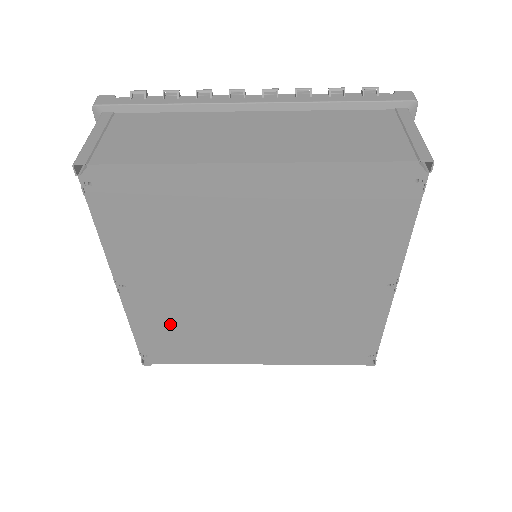
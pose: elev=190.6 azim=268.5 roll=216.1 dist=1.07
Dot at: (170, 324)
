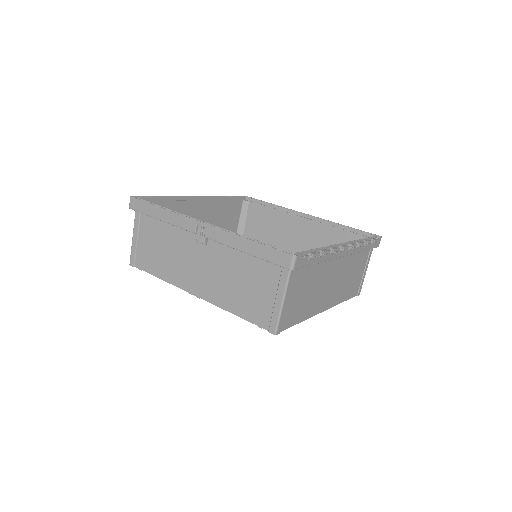
Dot at: occluded
